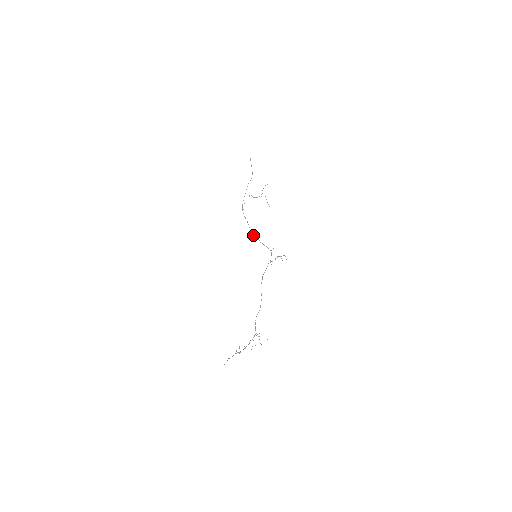
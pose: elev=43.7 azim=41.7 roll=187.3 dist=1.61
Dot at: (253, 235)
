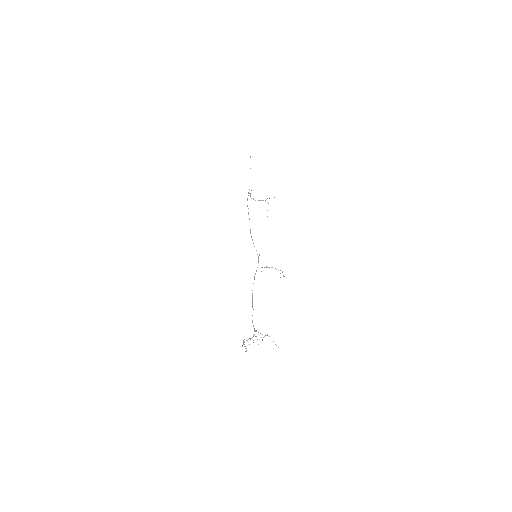
Dot at: occluded
